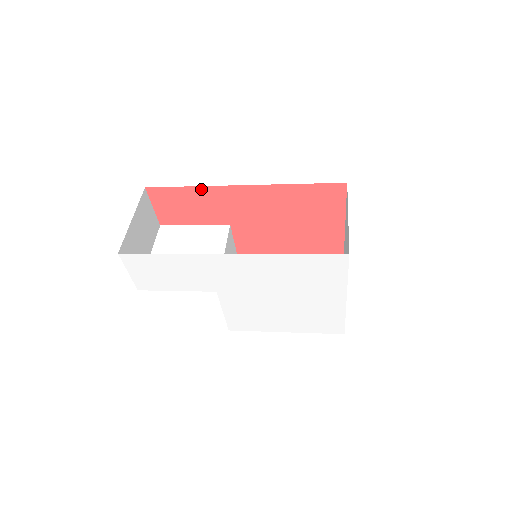
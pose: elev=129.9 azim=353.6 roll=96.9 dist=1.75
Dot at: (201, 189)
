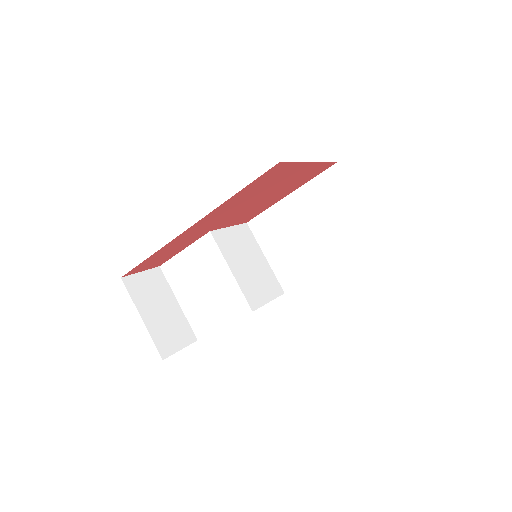
Dot at: (161, 250)
